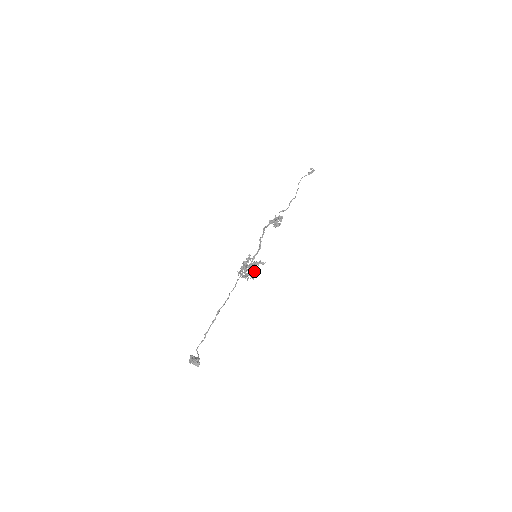
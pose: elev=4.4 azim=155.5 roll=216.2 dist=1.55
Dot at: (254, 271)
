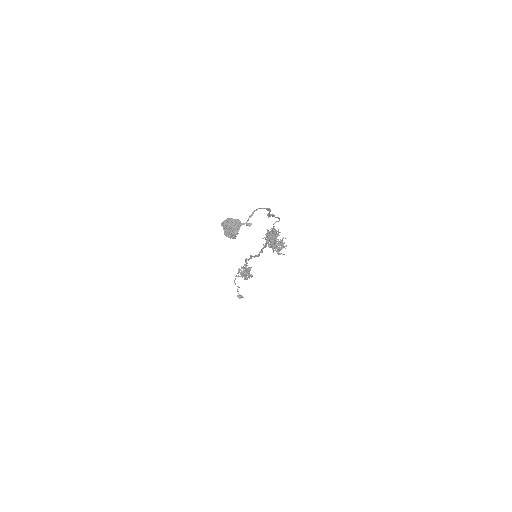
Dot at: (273, 250)
